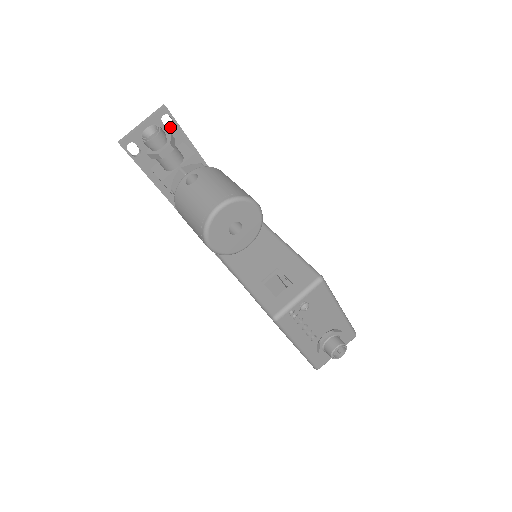
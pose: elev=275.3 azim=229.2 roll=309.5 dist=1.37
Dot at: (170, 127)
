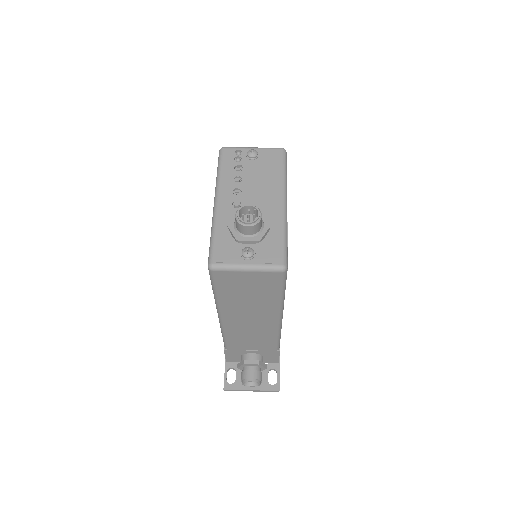
Dot at: occluded
